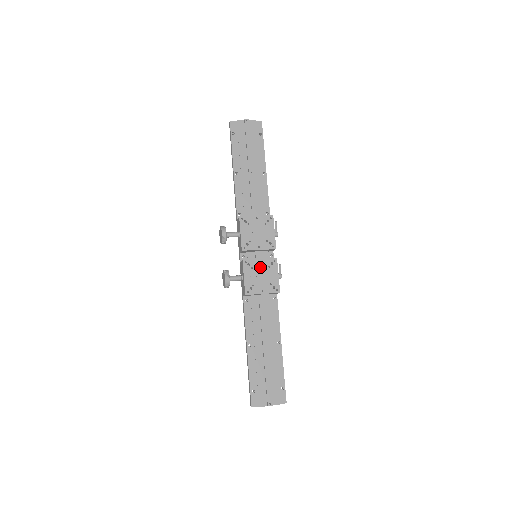
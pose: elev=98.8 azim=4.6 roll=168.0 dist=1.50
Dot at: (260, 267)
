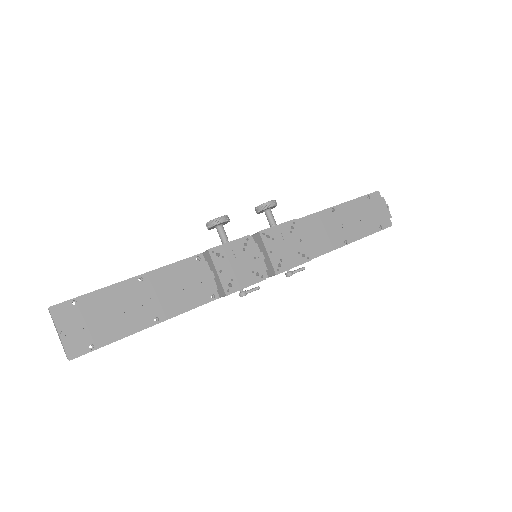
Dot at: (248, 260)
